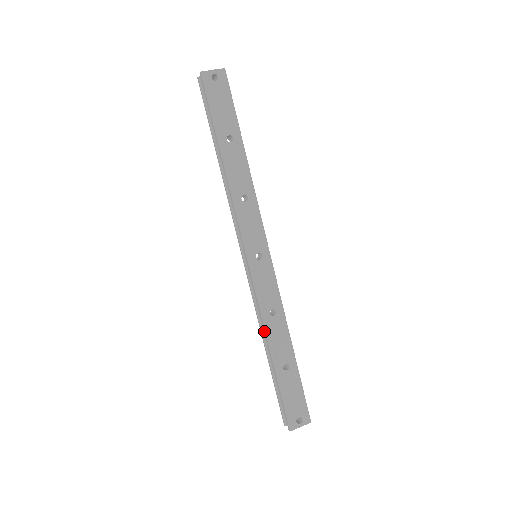
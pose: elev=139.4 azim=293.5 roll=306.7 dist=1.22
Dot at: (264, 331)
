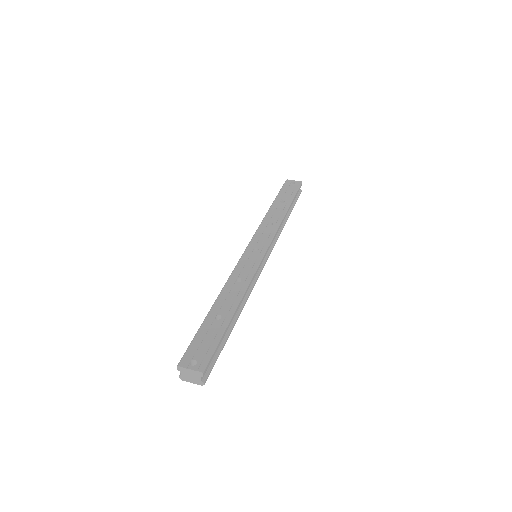
Dot at: (222, 290)
